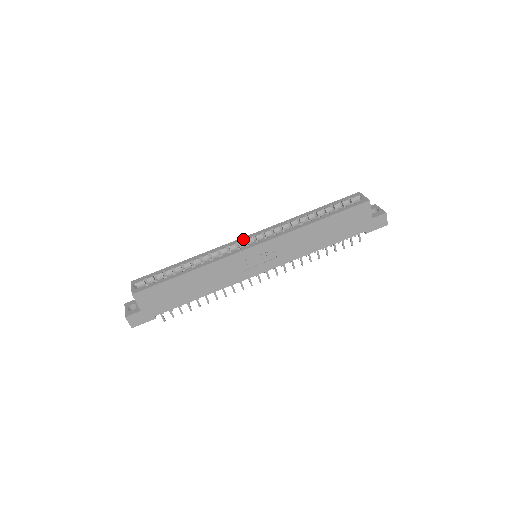
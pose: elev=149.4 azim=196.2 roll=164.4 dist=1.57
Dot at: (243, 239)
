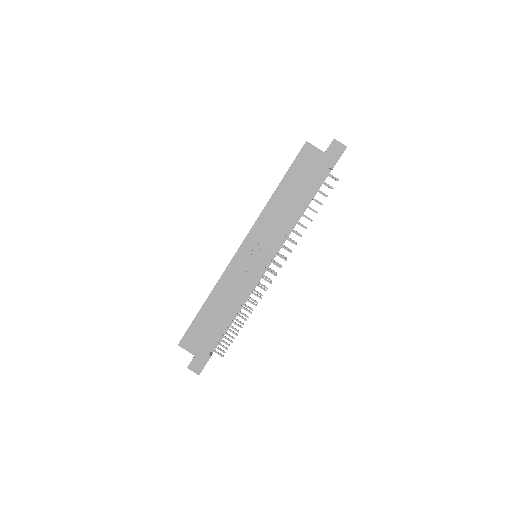
Dot at: occluded
